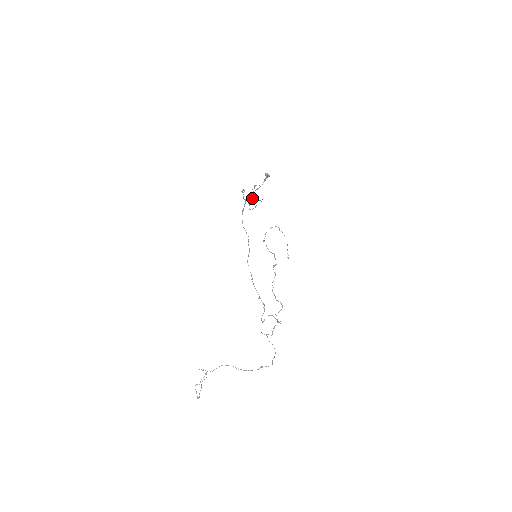
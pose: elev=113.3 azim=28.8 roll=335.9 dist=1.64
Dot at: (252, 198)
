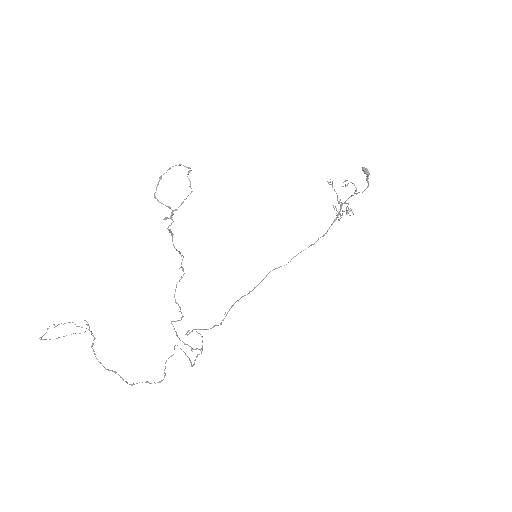
Dot at: occluded
